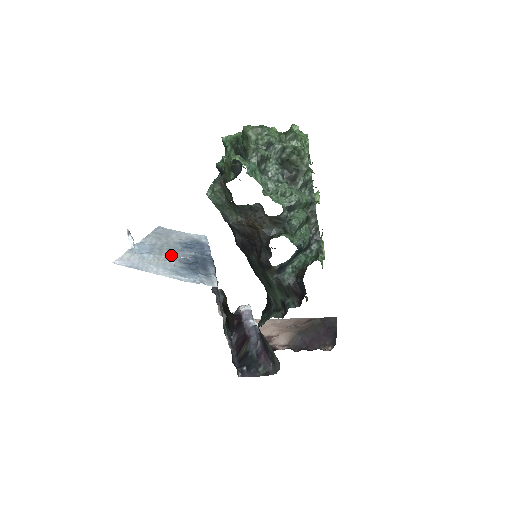
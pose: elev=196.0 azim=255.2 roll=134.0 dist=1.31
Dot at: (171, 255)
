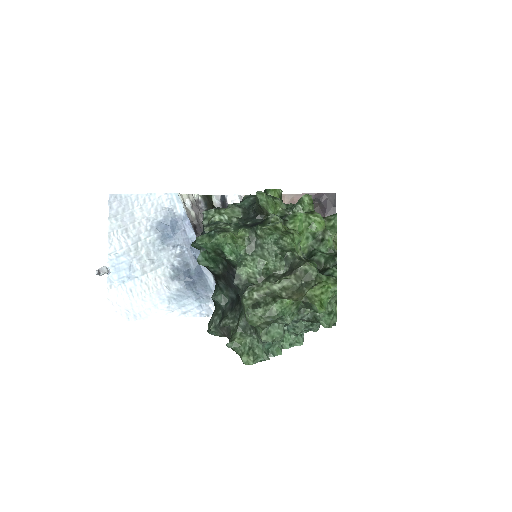
Dot at: (156, 268)
